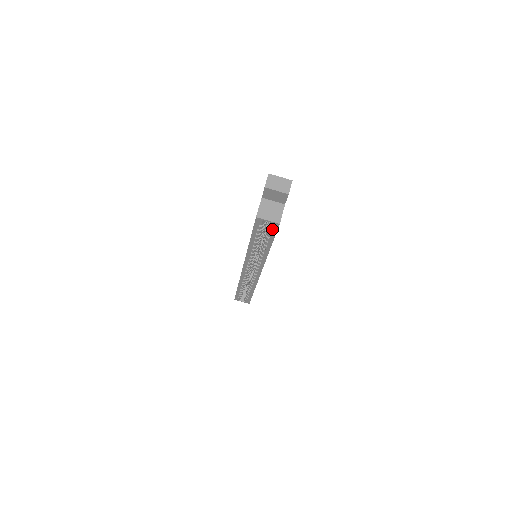
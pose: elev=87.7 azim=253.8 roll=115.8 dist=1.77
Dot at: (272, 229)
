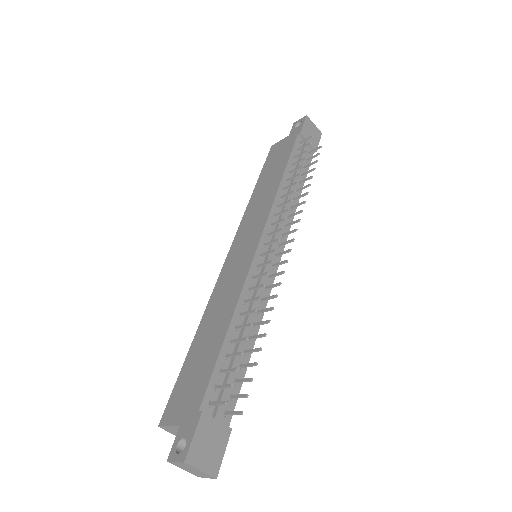
Dot at: occluded
